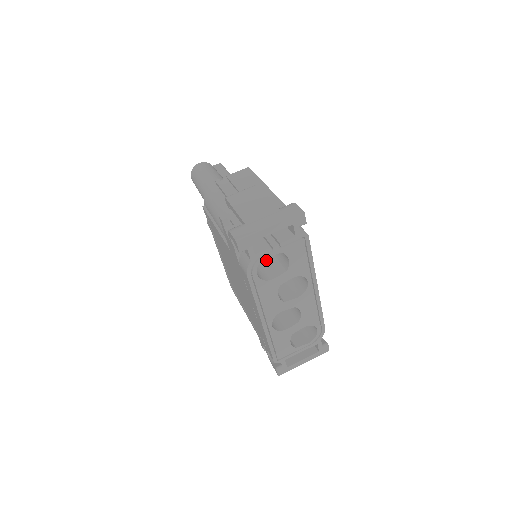
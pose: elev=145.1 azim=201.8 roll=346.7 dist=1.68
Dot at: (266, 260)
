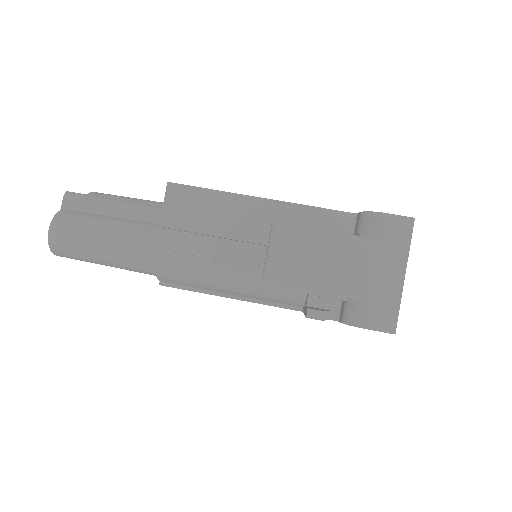
Dot at: occluded
